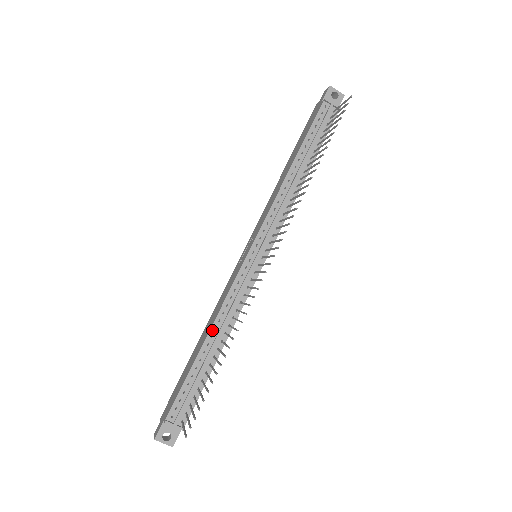
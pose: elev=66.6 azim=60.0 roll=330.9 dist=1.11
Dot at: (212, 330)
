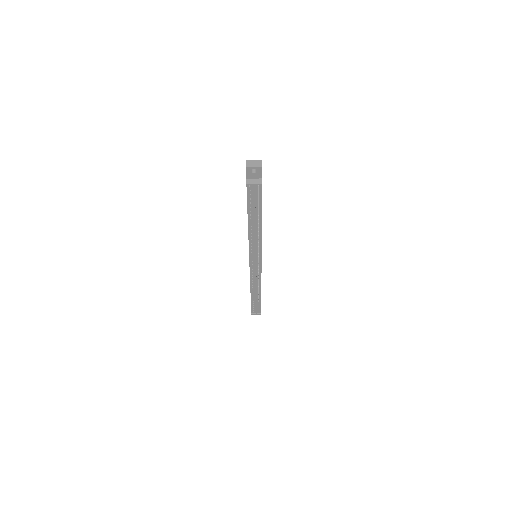
Dot at: (251, 288)
